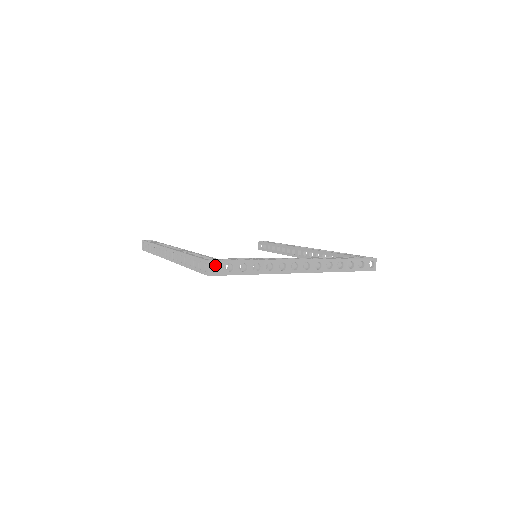
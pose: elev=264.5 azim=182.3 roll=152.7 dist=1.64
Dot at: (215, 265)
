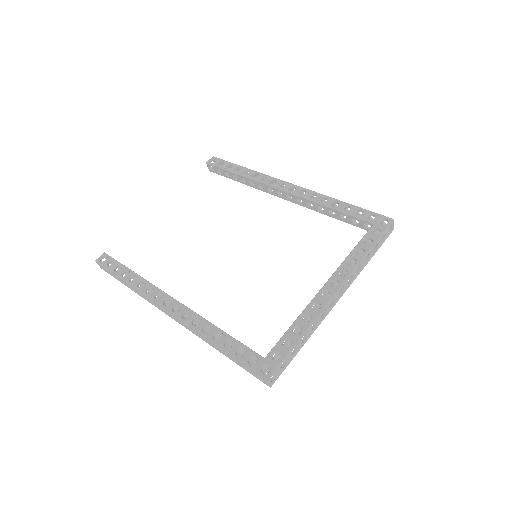
Dot at: (266, 366)
